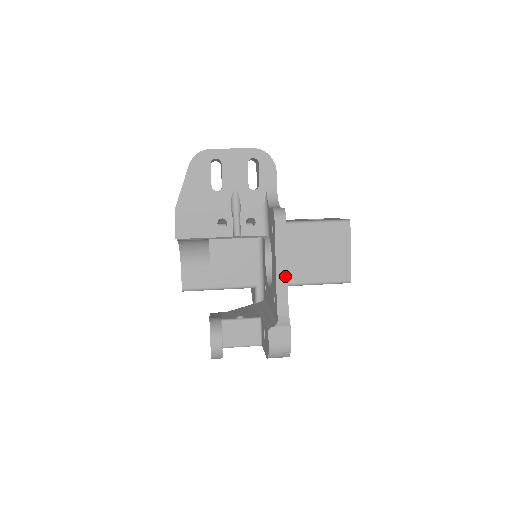
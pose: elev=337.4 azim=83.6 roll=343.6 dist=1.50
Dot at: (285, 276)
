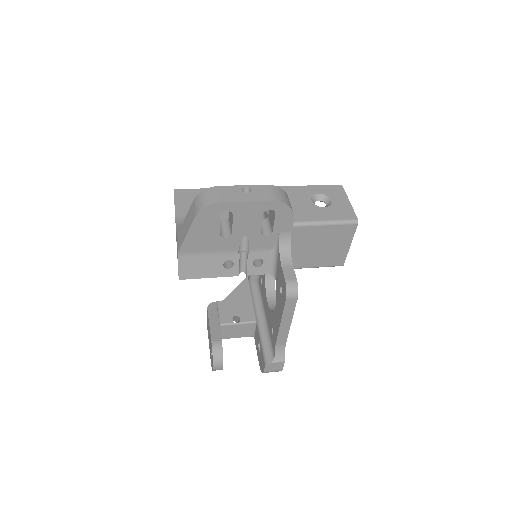
Dot at: (287, 330)
